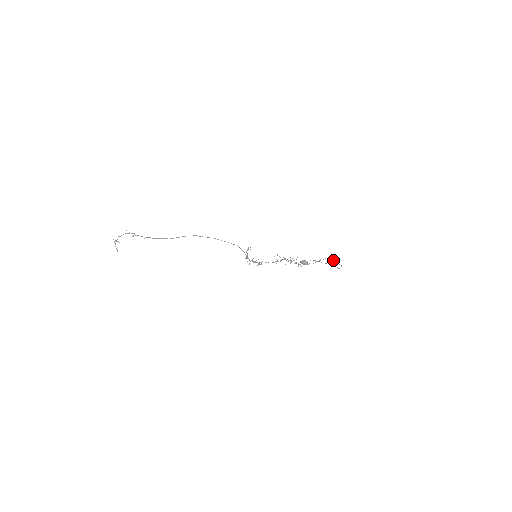
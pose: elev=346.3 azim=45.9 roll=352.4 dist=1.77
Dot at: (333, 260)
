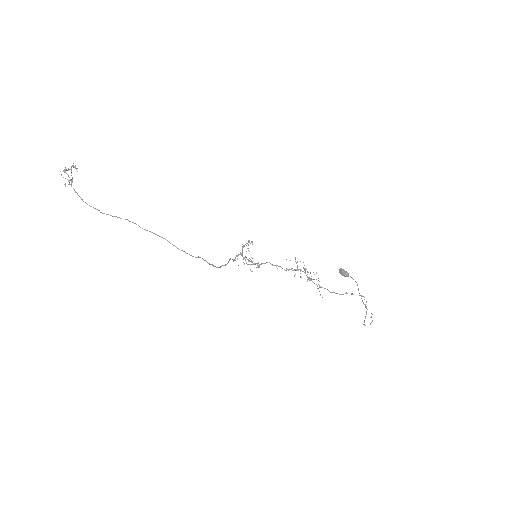
Dot at: (366, 306)
